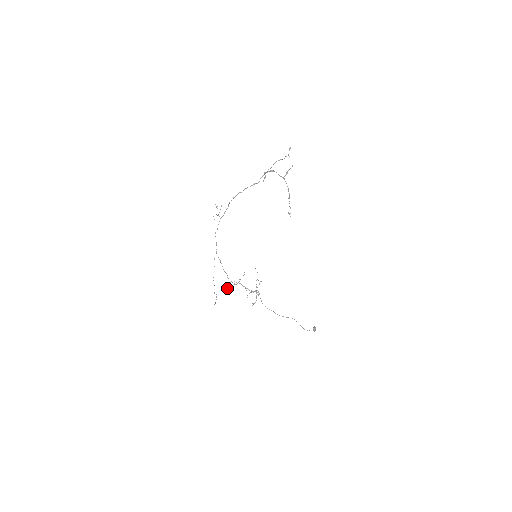
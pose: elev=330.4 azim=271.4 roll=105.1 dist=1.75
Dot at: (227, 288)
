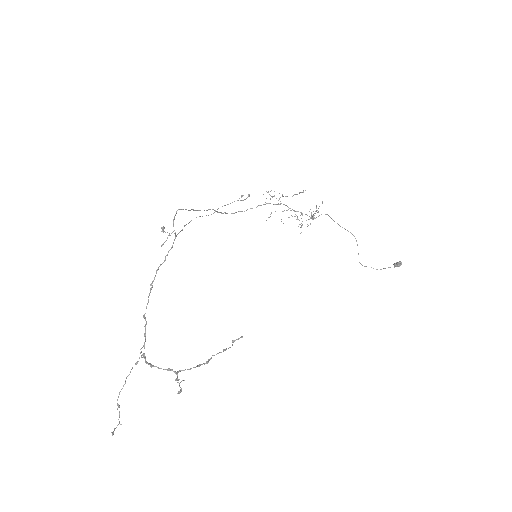
Dot at: (270, 191)
